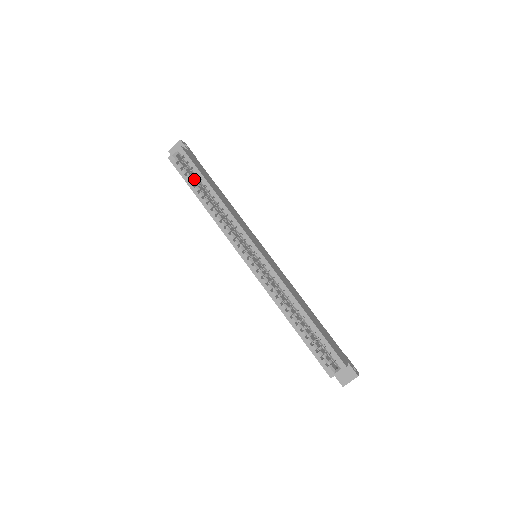
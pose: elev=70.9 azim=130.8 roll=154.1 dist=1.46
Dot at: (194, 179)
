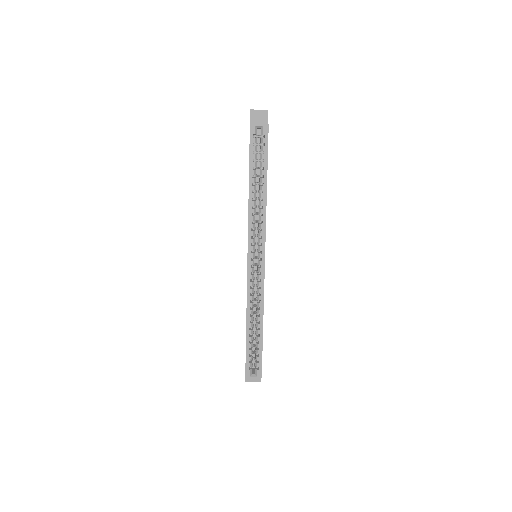
Dot at: occluded
